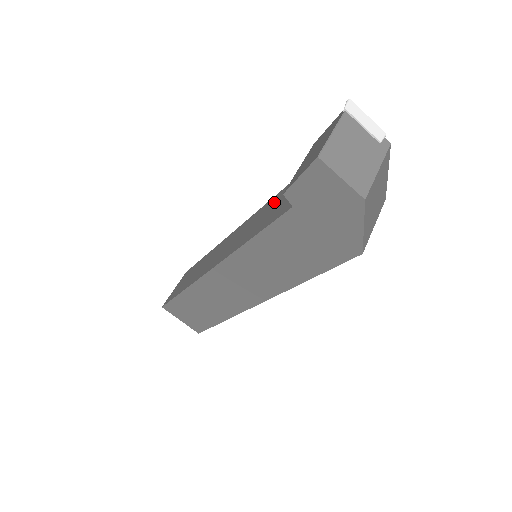
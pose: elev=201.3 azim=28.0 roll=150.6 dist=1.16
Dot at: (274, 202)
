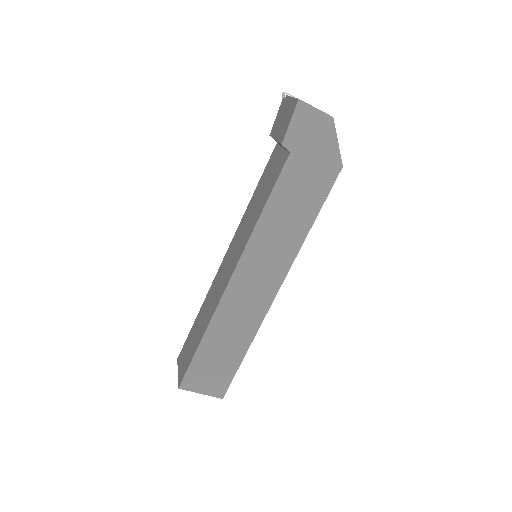
Dot at: (257, 194)
